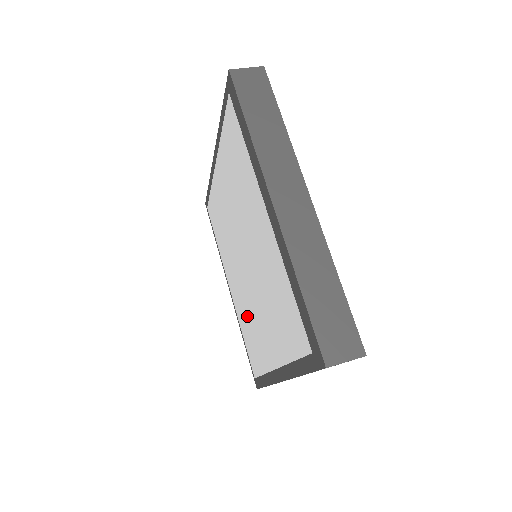
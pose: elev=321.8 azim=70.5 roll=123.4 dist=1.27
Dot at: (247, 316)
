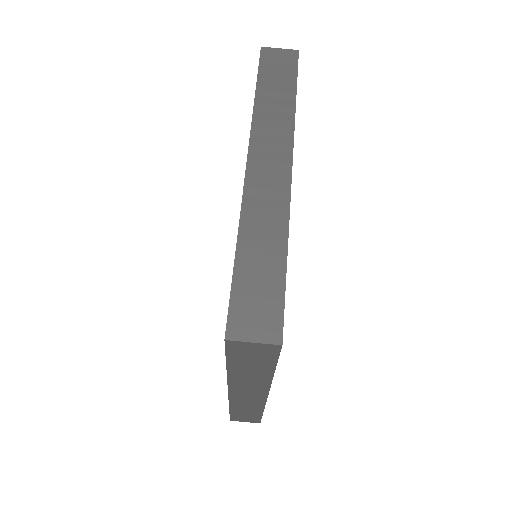
Dot at: occluded
